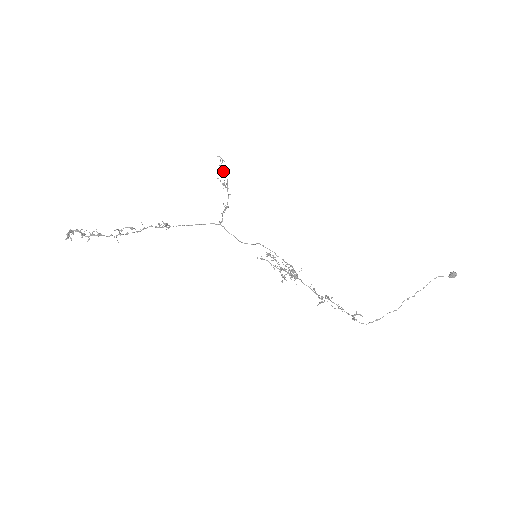
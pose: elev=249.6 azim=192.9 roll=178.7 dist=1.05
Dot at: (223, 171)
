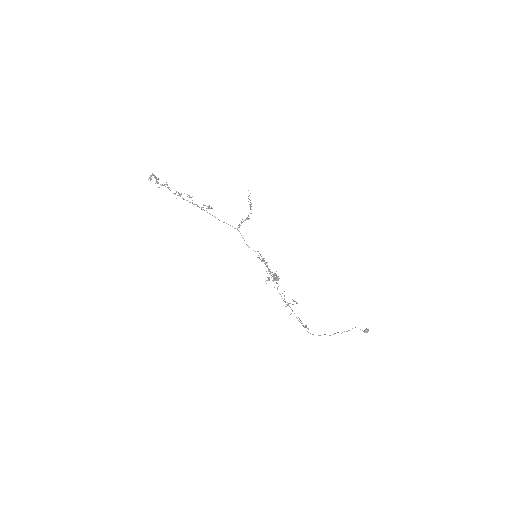
Dot at: occluded
